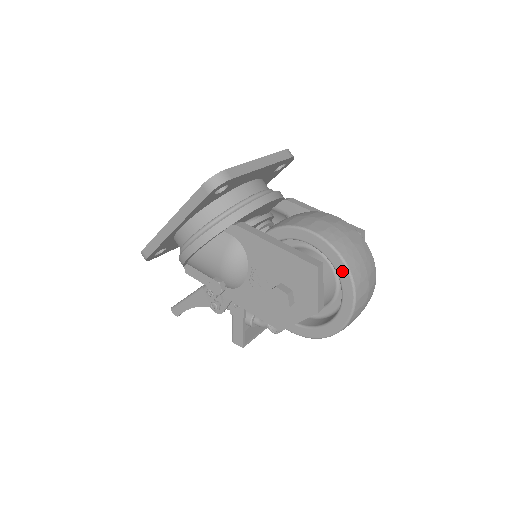
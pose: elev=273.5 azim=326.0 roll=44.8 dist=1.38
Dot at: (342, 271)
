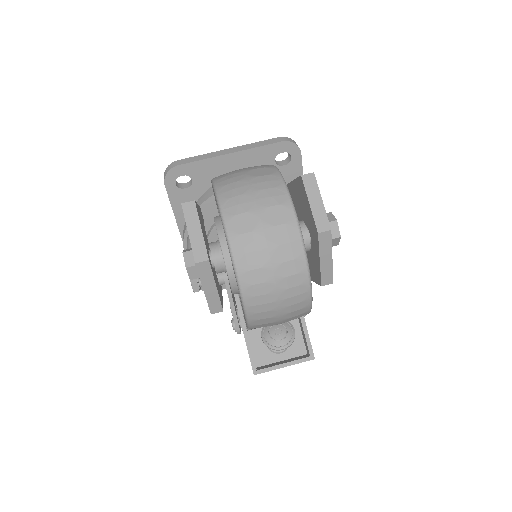
Dot at: occluded
